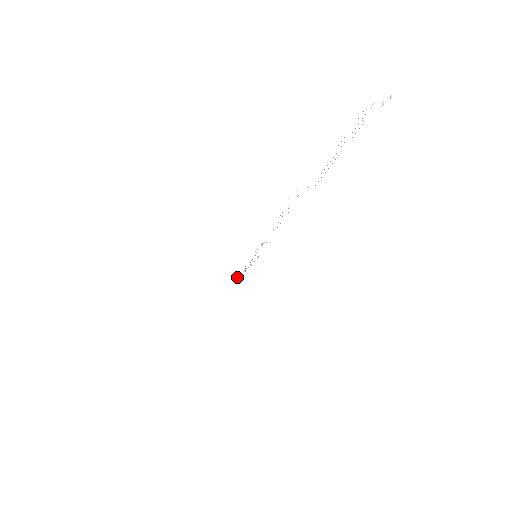
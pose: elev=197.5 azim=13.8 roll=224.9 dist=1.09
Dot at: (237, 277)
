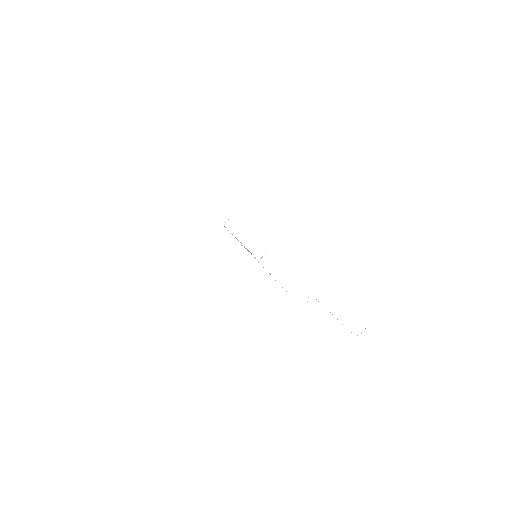
Dot at: occluded
